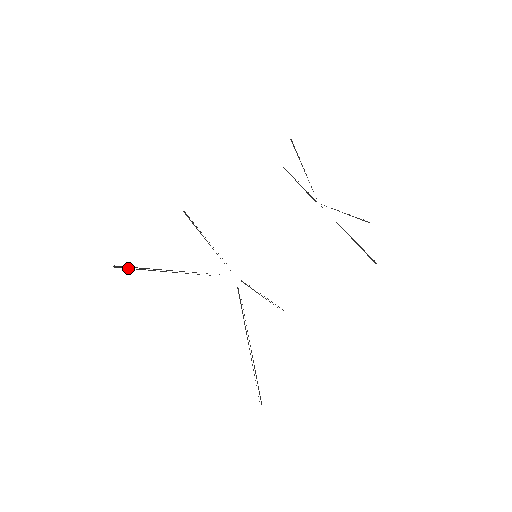
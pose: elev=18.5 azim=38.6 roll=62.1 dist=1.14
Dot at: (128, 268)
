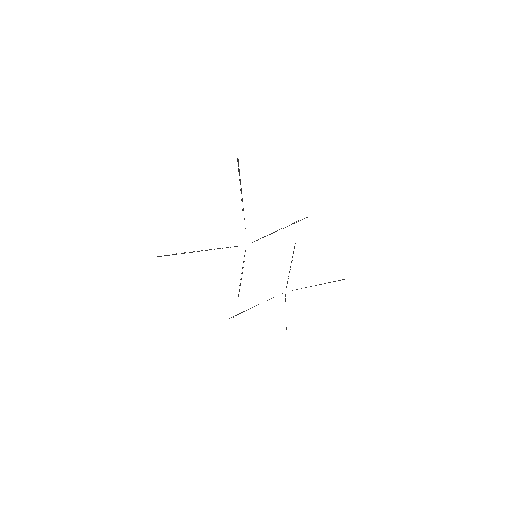
Dot at: (166, 255)
